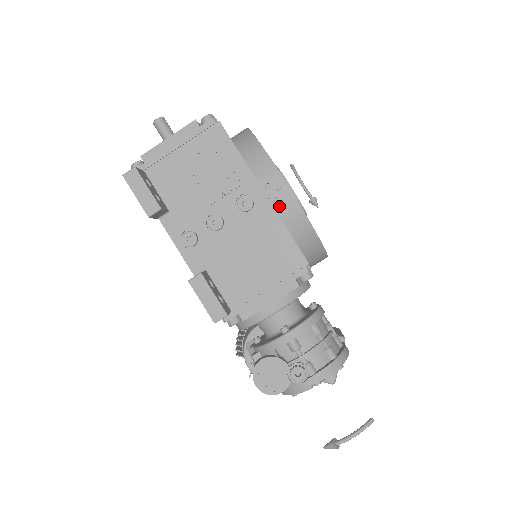
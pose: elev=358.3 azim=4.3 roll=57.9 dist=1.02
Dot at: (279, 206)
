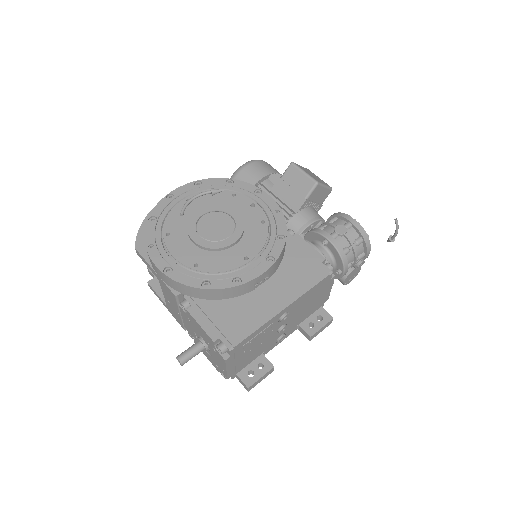
Dot at: (270, 276)
